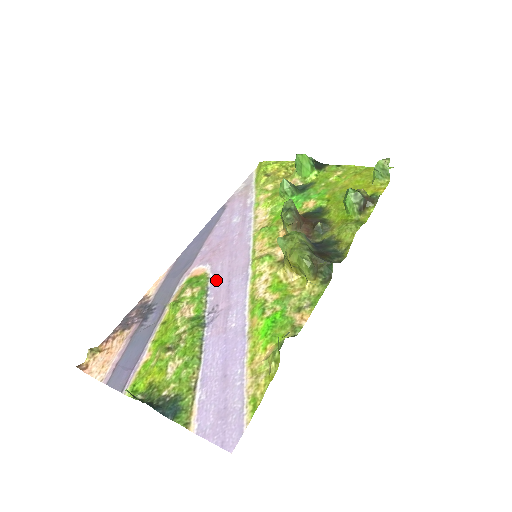
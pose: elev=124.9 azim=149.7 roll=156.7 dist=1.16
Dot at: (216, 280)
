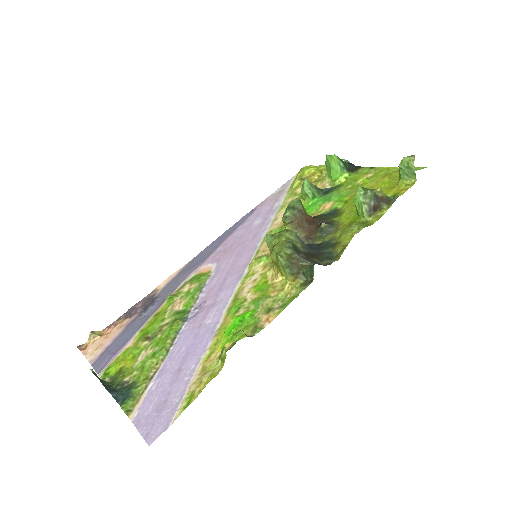
Dot at: (215, 278)
